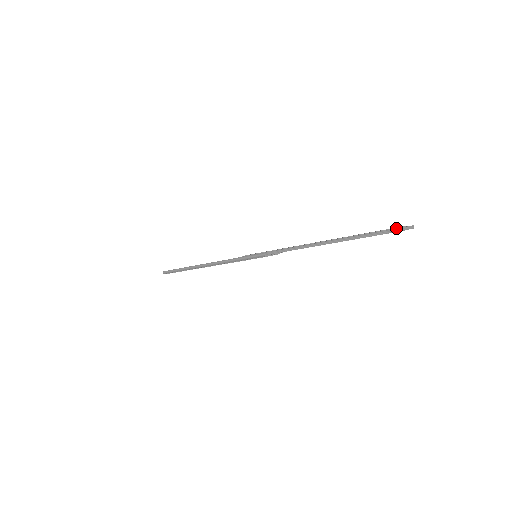
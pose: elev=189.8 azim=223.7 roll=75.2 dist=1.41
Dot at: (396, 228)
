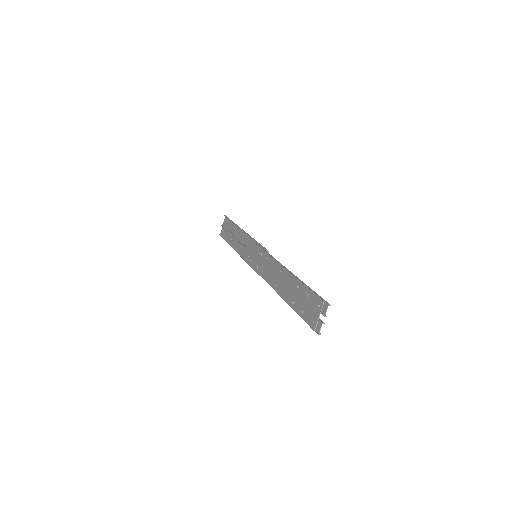
Dot at: (316, 331)
